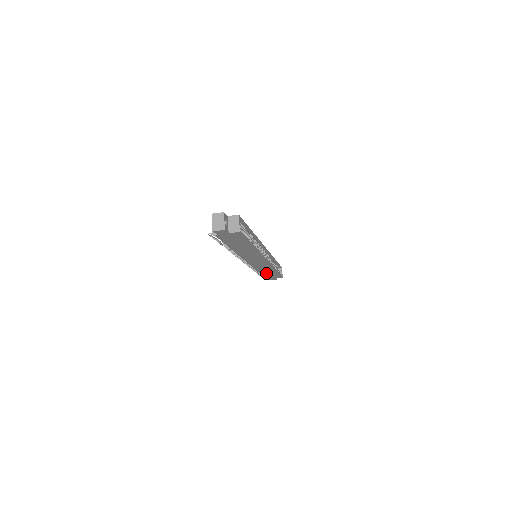
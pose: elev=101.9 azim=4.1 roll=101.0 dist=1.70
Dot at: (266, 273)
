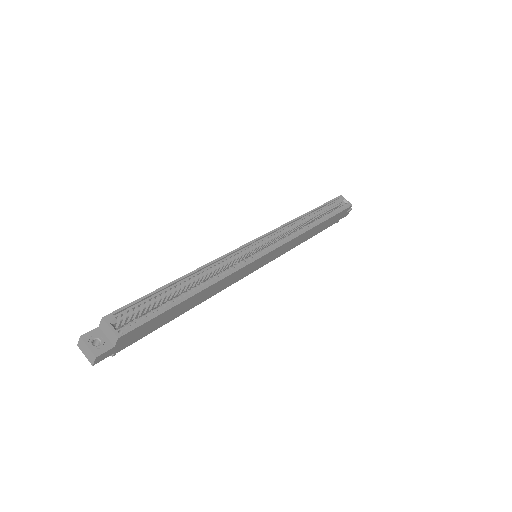
Dot at: (316, 231)
